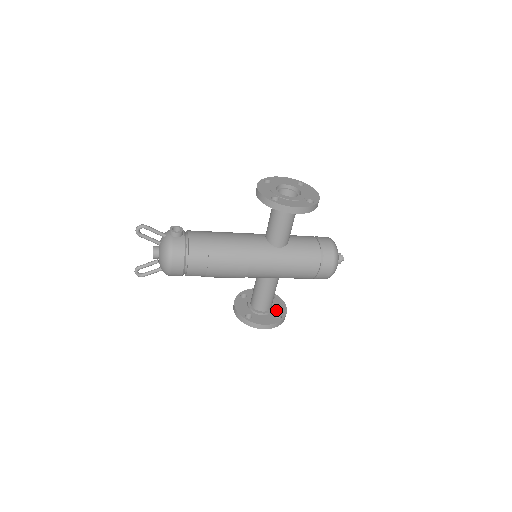
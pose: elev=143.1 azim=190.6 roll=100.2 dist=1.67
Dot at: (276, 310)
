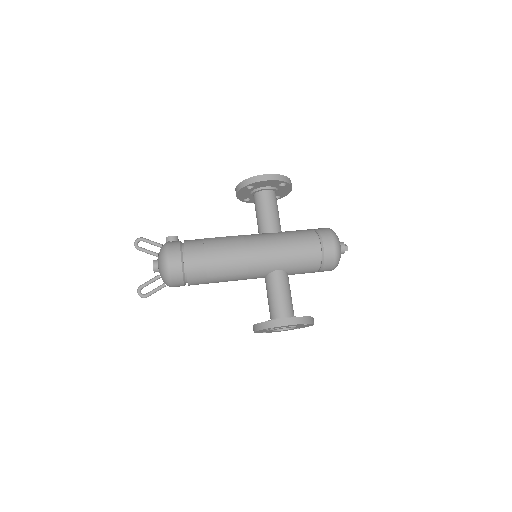
Dot at: occluded
